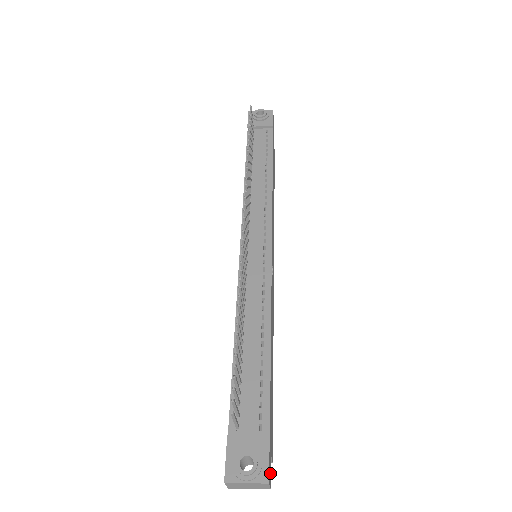
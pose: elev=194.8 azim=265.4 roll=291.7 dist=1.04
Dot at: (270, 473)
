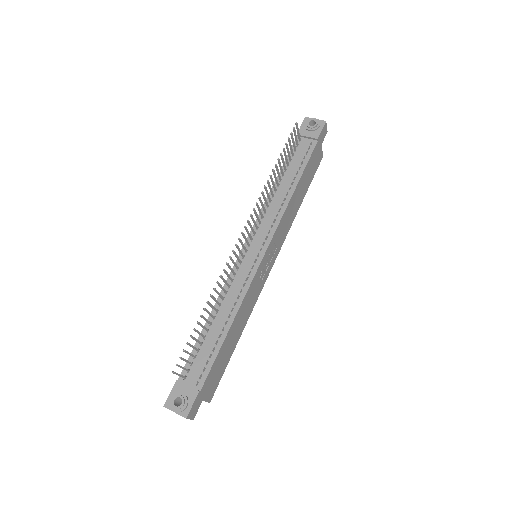
Dot at: (195, 411)
